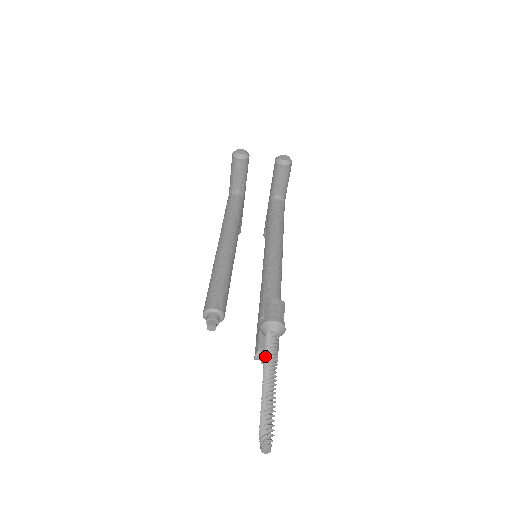
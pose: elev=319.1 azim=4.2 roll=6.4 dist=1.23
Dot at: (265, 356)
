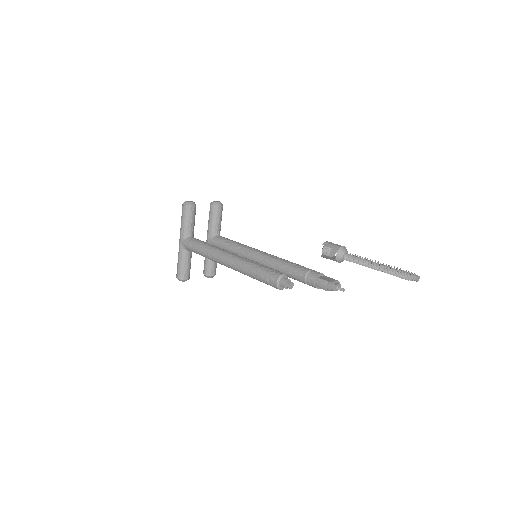
Dot at: (359, 260)
